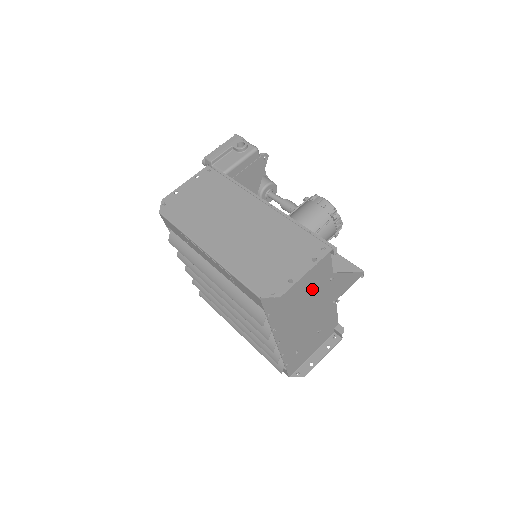
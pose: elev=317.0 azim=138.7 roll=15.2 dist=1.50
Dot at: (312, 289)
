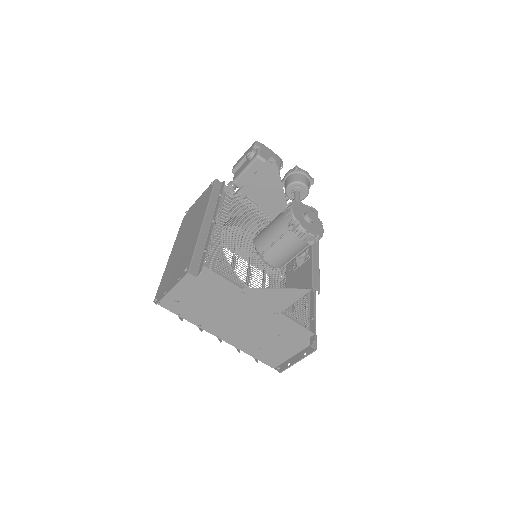
Dot at: (221, 300)
